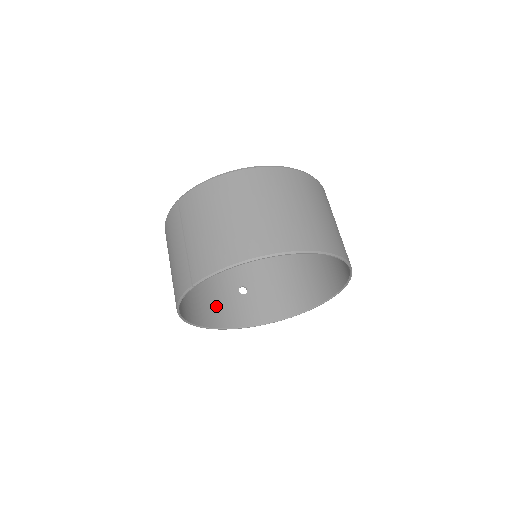
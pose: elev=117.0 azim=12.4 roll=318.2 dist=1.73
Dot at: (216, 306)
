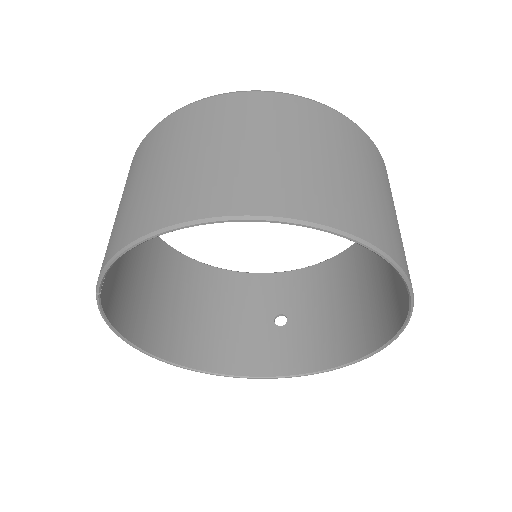
Dot at: (230, 341)
